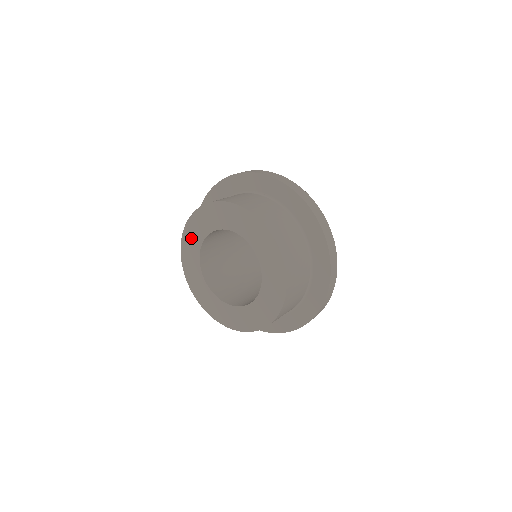
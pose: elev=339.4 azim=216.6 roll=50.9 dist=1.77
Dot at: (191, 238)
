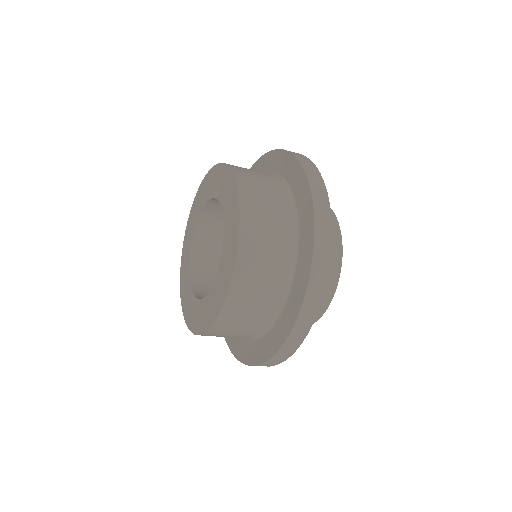
Dot at: (184, 267)
